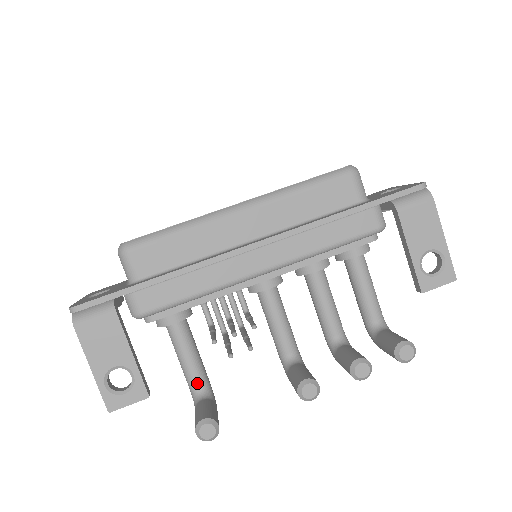
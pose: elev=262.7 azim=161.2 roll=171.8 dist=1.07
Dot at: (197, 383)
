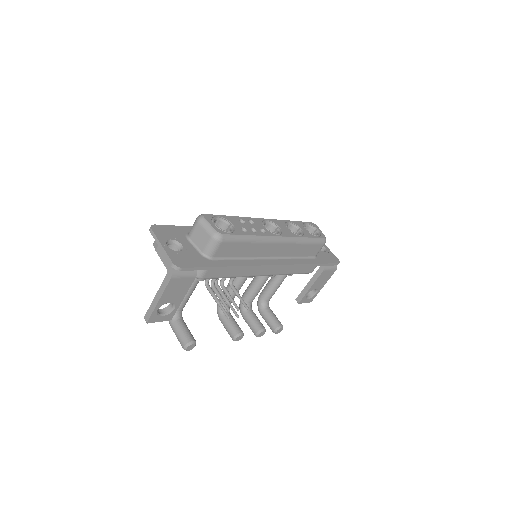
Dot at: (181, 308)
